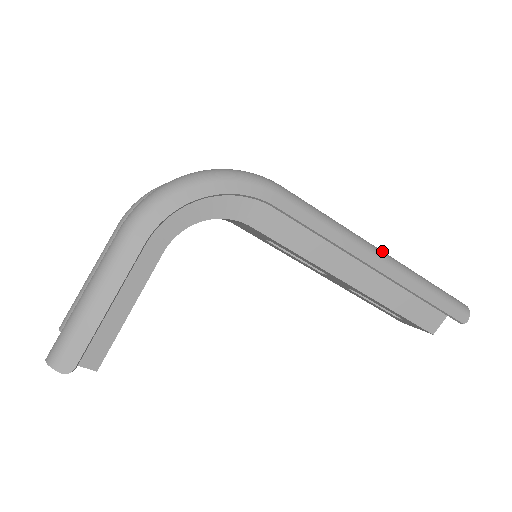
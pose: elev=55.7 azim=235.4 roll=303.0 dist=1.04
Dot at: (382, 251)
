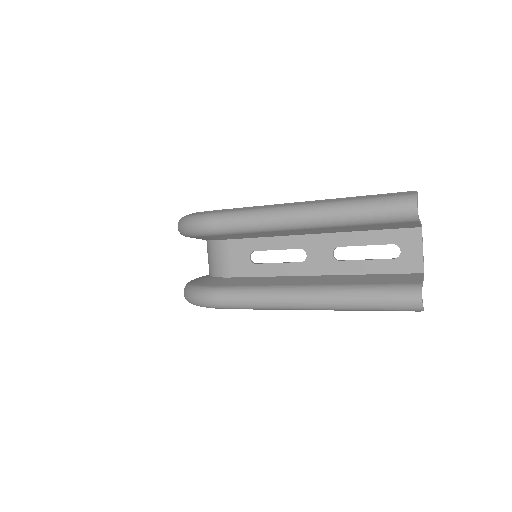
Dot at: (310, 304)
